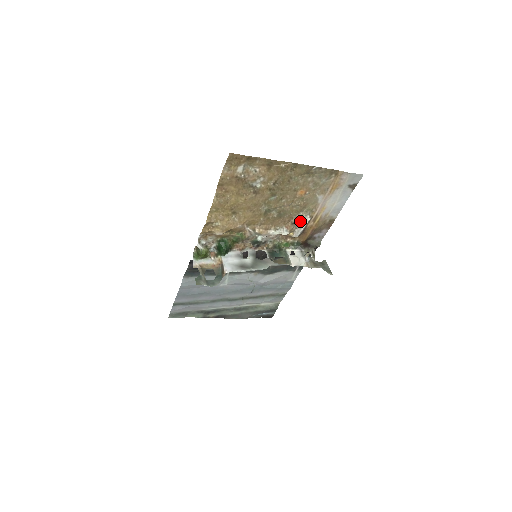
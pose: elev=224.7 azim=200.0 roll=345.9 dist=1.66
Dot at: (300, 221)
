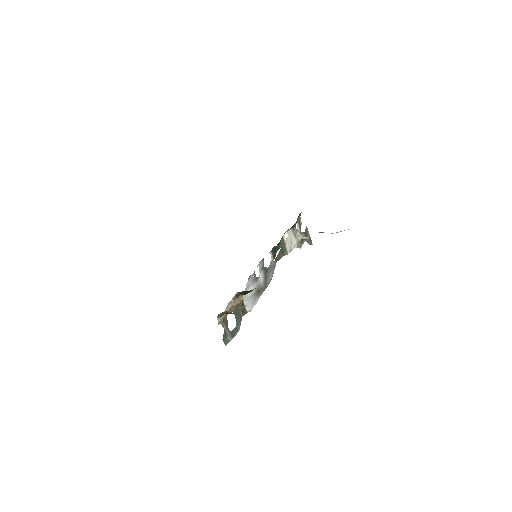
Dot at: occluded
